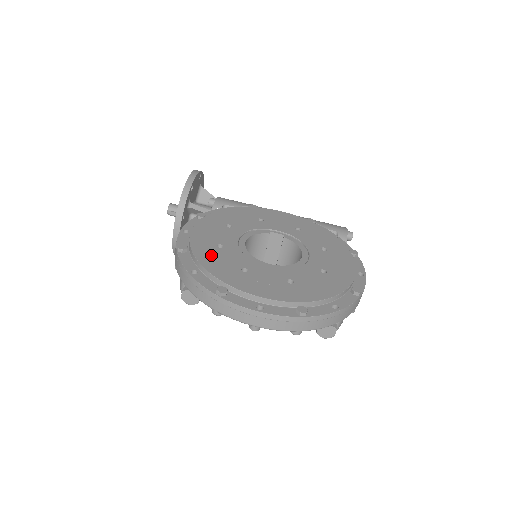
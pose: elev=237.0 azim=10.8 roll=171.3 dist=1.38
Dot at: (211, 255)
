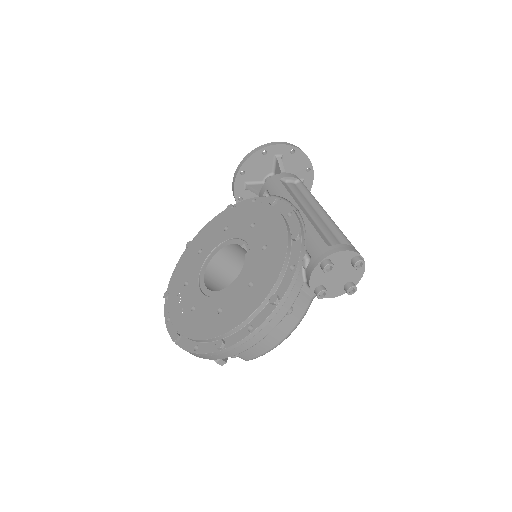
Dot at: (188, 260)
